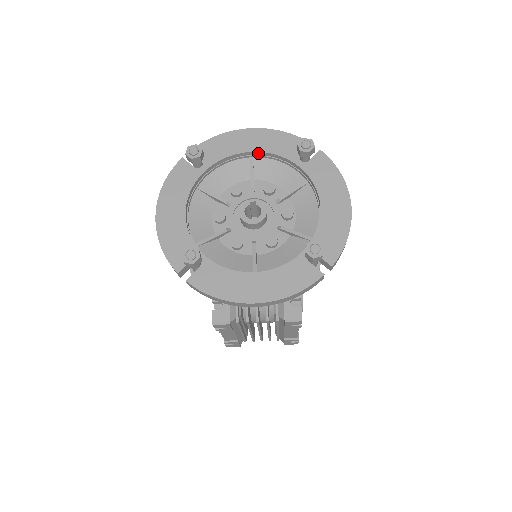
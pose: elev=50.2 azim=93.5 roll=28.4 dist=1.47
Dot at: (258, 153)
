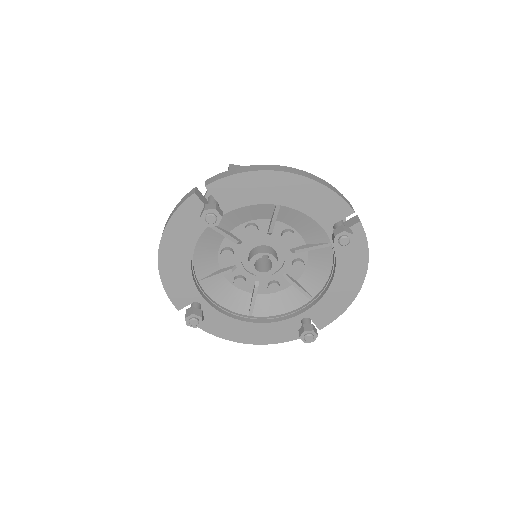
Dot at: (288, 205)
